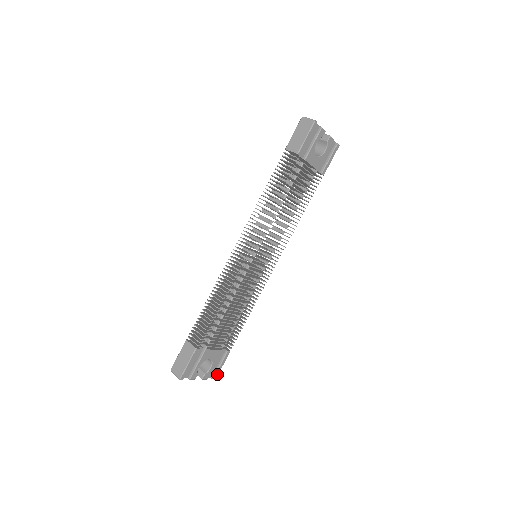
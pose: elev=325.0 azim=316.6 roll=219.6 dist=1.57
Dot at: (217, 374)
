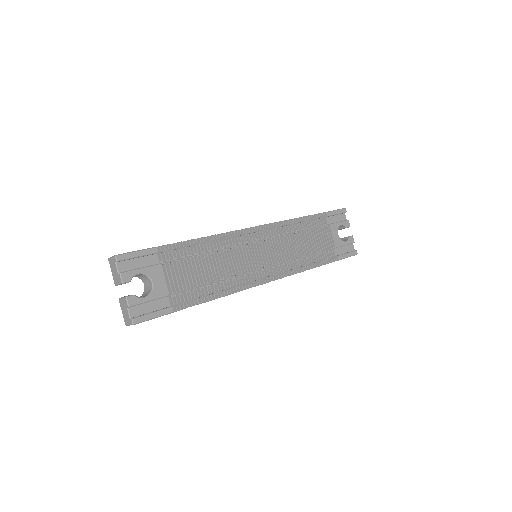
Dot at: (140, 320)
